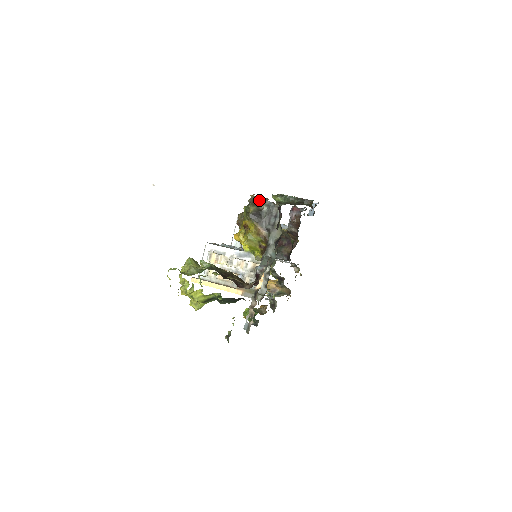
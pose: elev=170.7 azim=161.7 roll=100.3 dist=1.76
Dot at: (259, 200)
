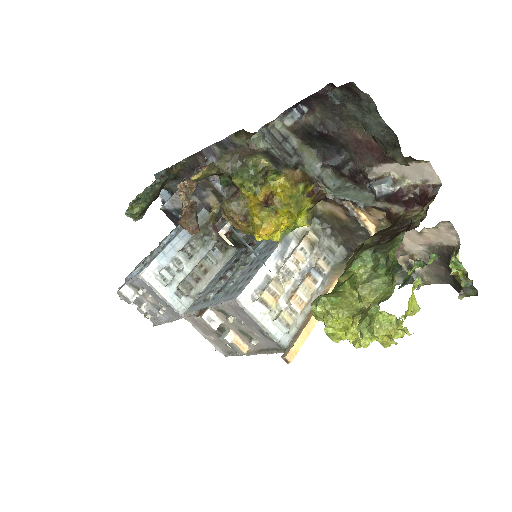
Dot at: (242, 147)
